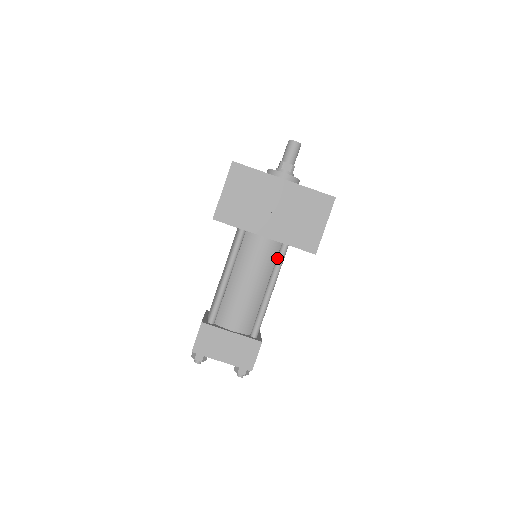
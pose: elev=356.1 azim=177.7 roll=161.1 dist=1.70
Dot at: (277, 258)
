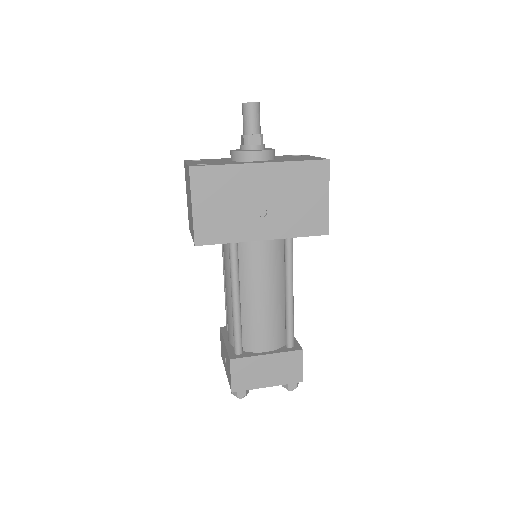
Dot at: (285, 255)
